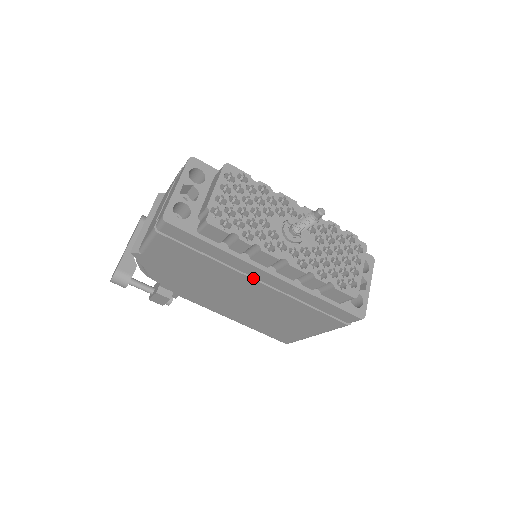
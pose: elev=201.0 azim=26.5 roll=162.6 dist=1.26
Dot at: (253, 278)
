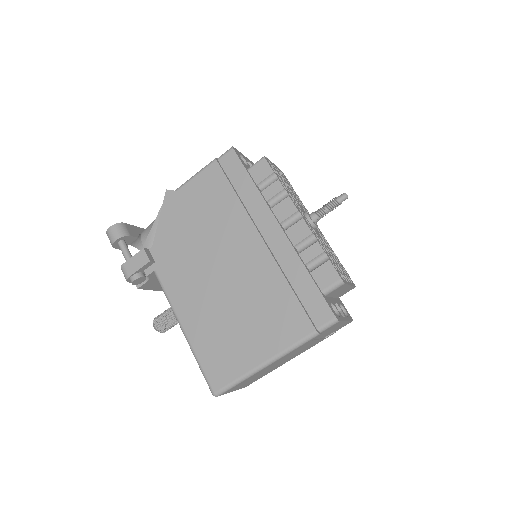
Dot at: (259, 233)
